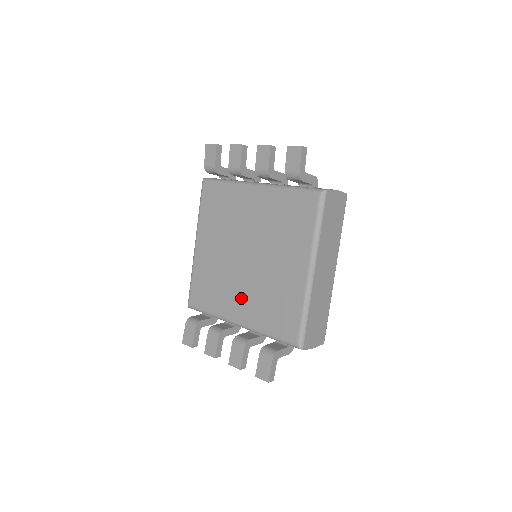
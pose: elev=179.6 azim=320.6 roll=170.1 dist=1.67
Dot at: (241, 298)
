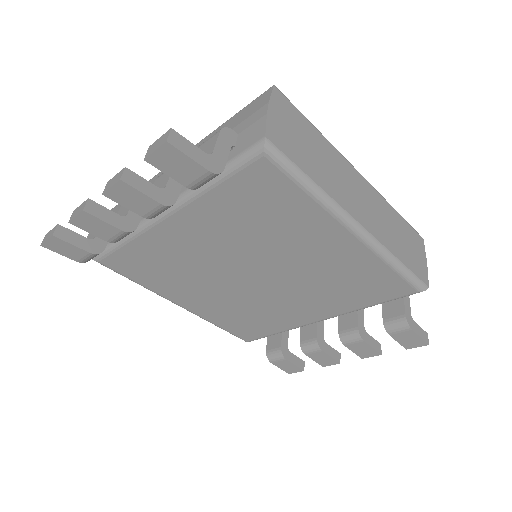
Dot at: (298, 305)
